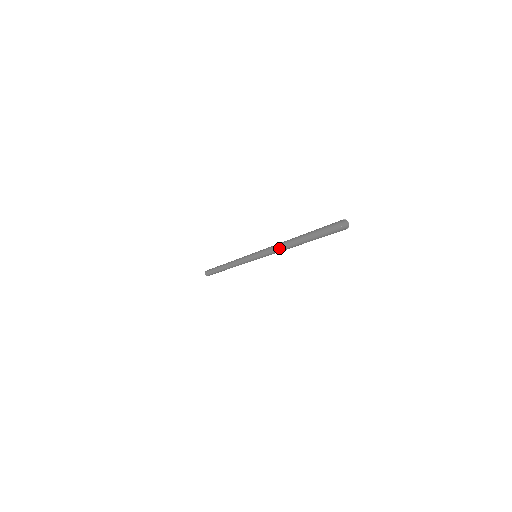
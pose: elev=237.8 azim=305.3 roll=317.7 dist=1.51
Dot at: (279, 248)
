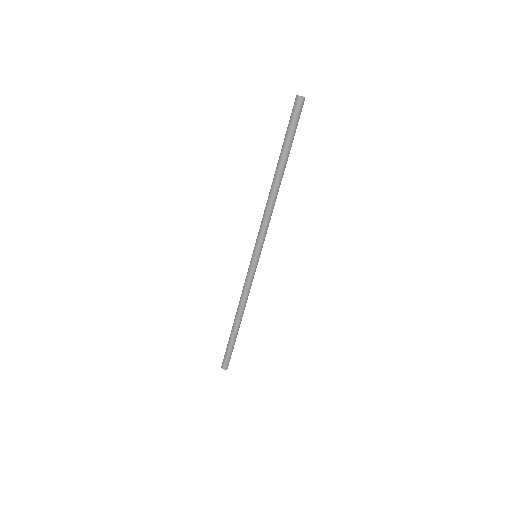
Dot at: (268, 204)
